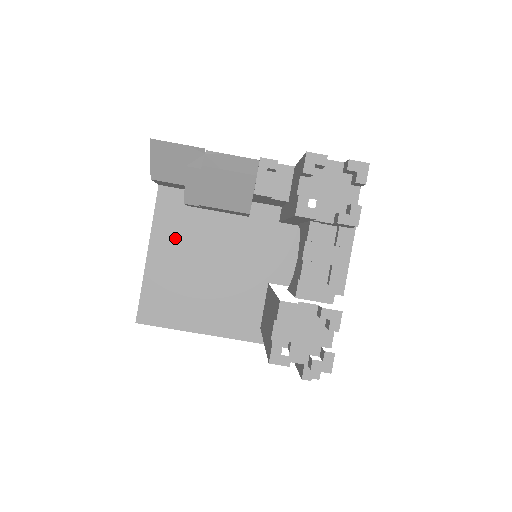
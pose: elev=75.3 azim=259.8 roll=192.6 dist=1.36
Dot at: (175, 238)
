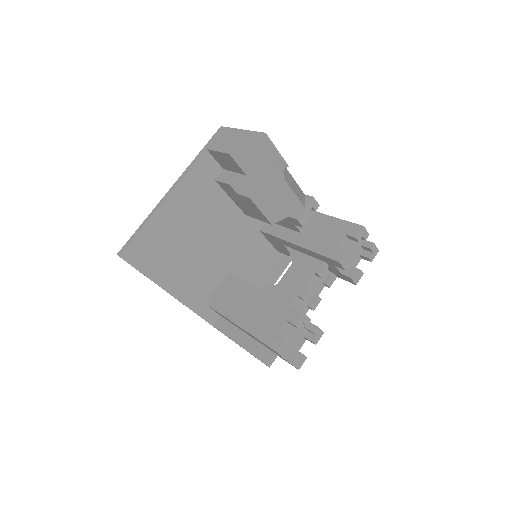
Dot at: (192, 201)
